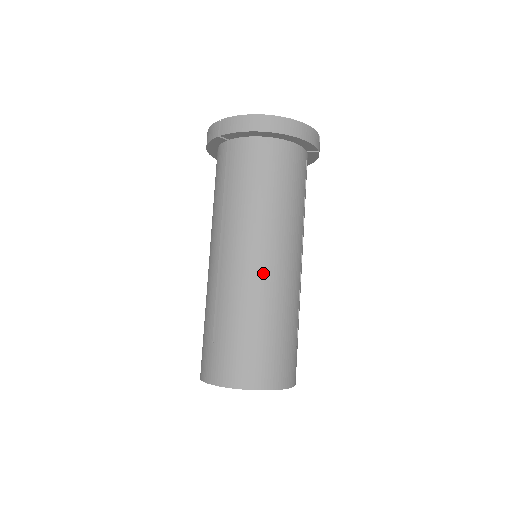
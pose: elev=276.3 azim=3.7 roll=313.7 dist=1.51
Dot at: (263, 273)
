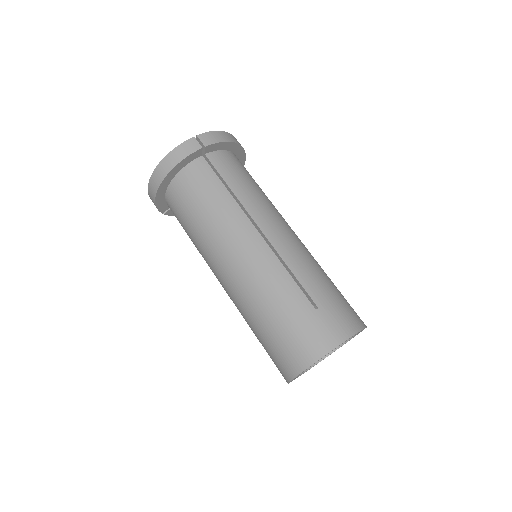
Dot at: (302, 243)
